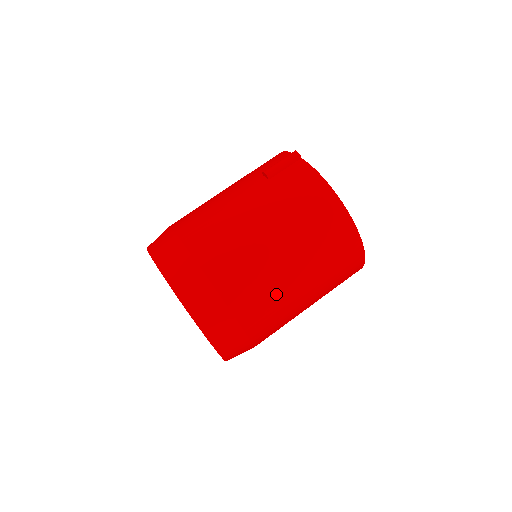
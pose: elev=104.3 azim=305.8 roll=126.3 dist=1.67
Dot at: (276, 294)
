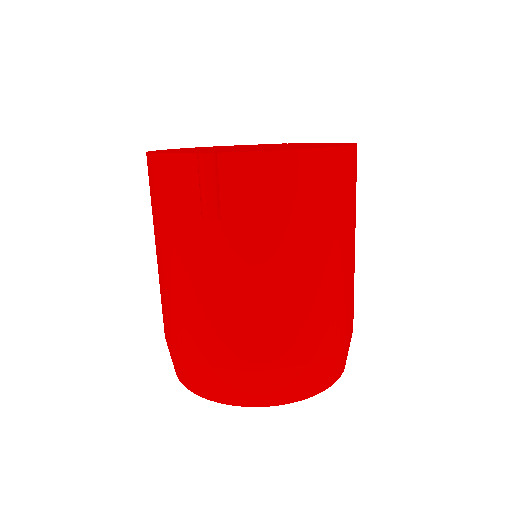
Dot at: (348, 287)
